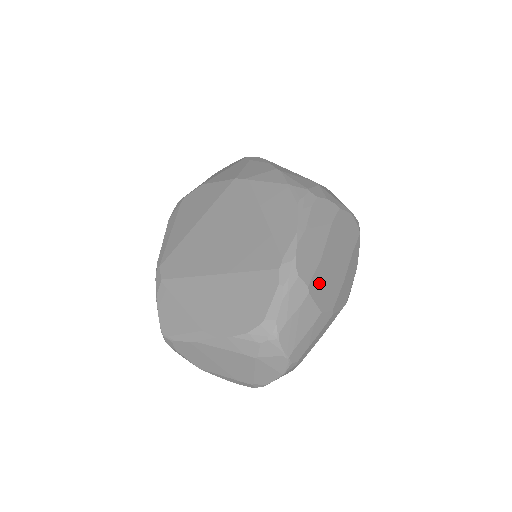
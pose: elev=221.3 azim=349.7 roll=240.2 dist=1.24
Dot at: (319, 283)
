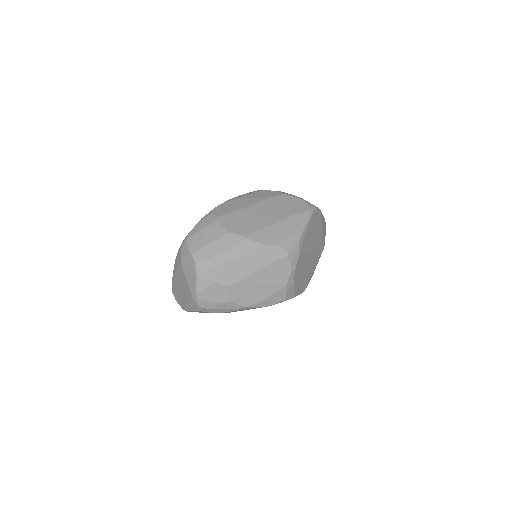
Dot at: (233, 219)
